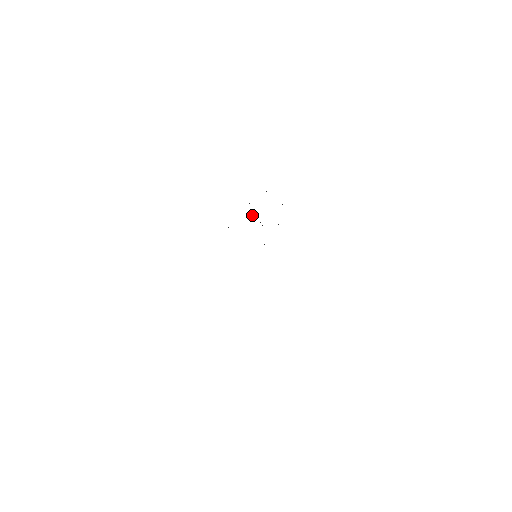
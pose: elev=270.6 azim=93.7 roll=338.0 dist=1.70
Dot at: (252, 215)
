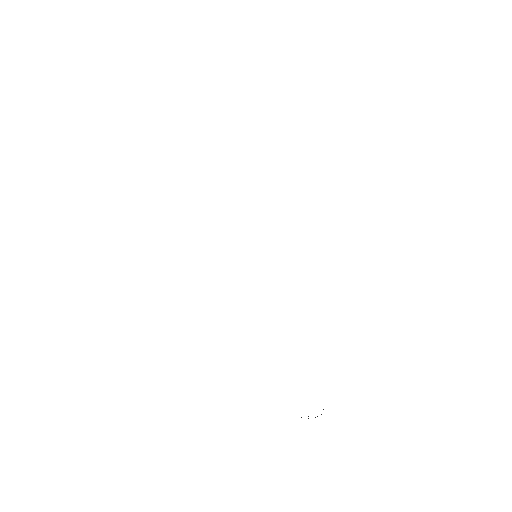
Dot at: occluded
